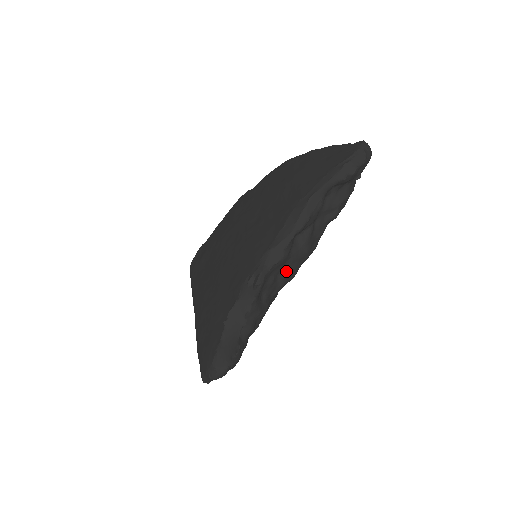
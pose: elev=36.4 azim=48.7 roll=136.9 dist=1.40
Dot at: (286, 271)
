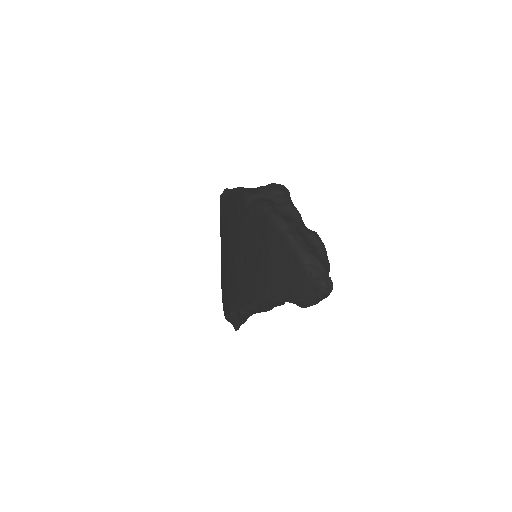
Dot at: occluded
